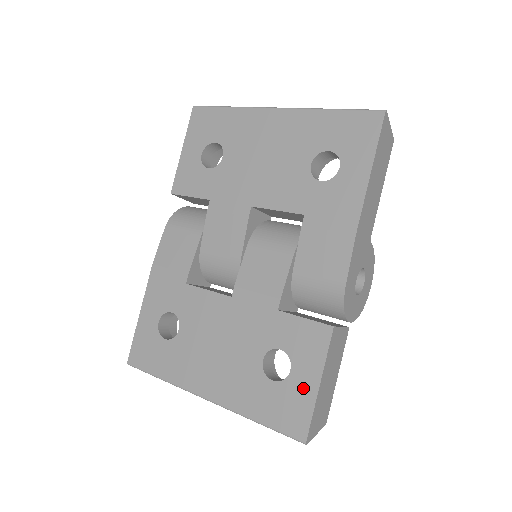
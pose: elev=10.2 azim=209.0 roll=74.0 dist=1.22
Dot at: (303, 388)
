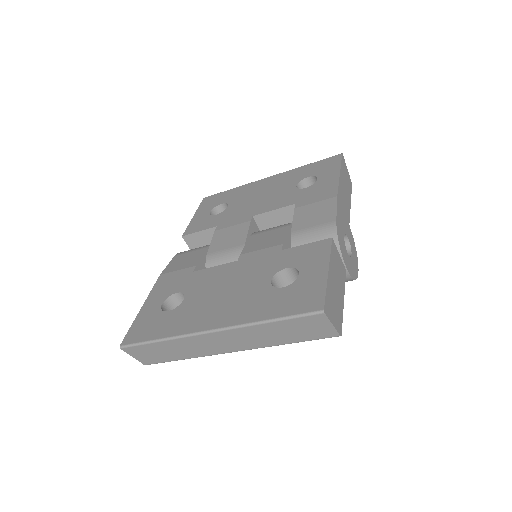
Dot at: (313, 279)
